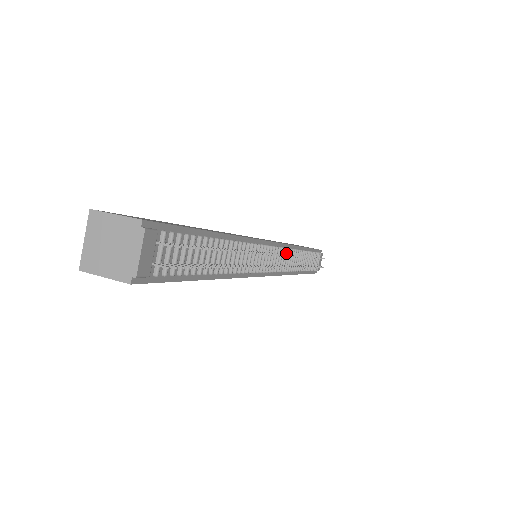
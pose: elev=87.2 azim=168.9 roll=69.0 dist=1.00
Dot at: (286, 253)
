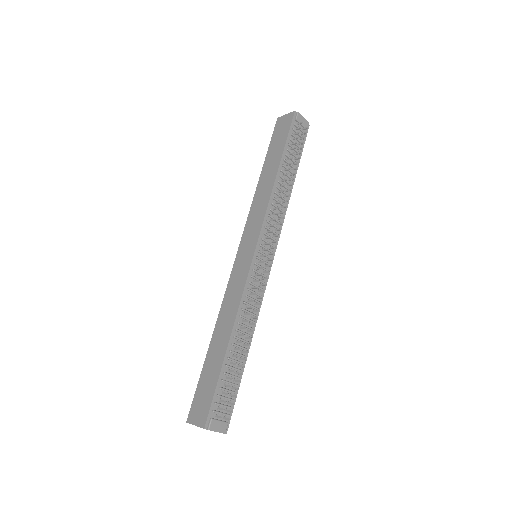
Dot at: (269, 224)
